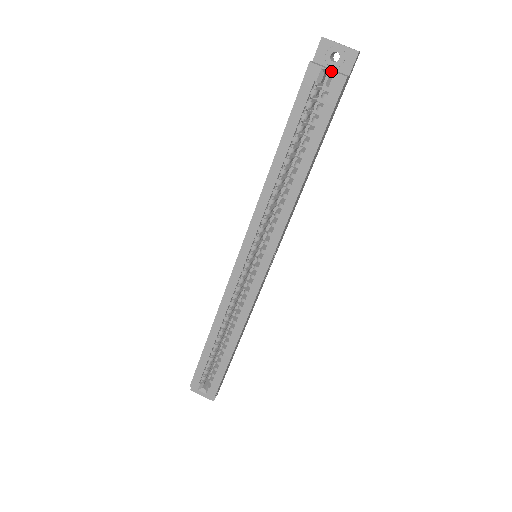
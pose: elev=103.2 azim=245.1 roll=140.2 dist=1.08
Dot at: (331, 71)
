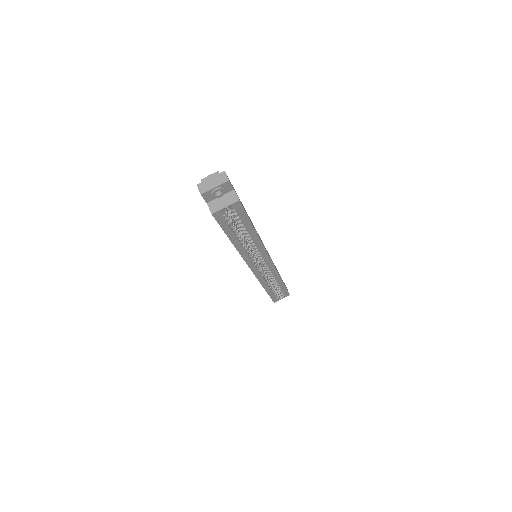
Dot at: (228, 206)
